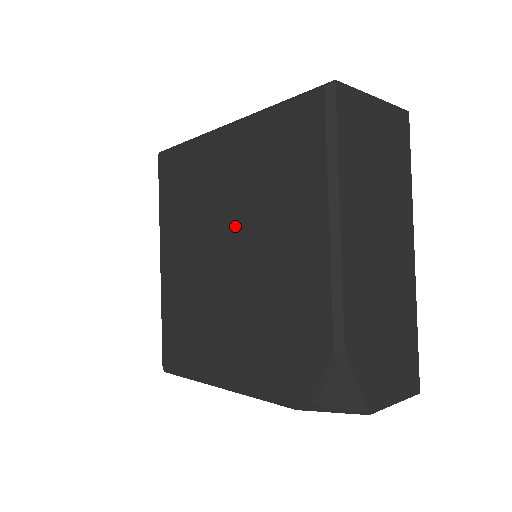
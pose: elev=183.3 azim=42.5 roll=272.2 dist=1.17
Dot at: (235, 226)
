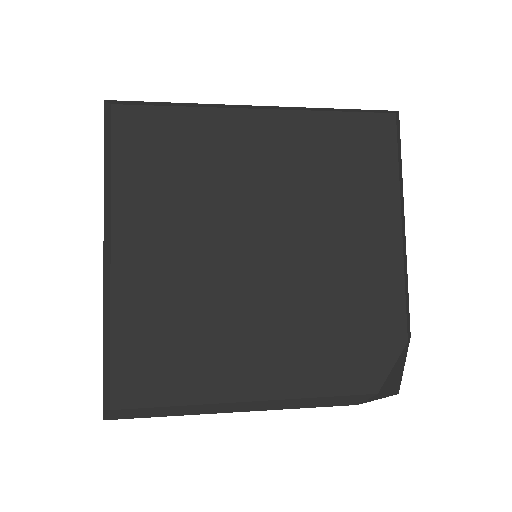
Dot at: (279, 219)
